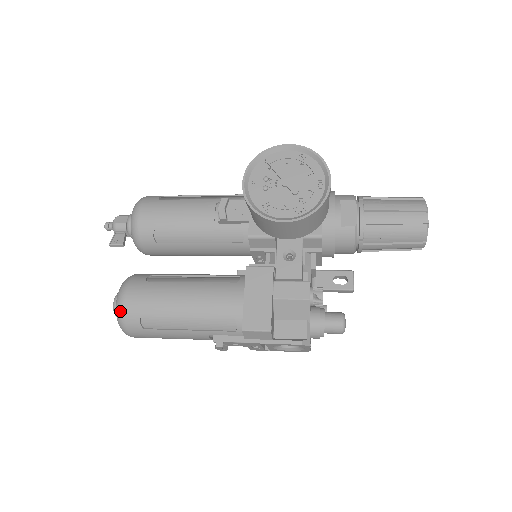
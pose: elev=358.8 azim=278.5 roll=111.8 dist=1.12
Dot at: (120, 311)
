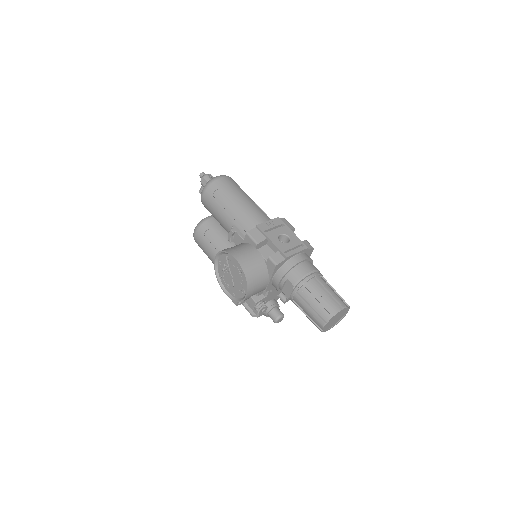
Dot at: (194, 239)
